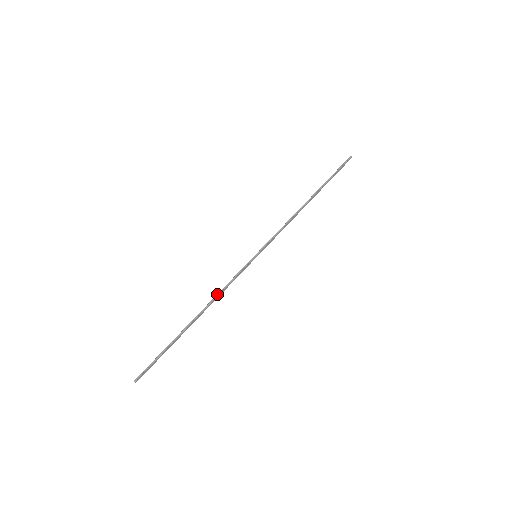
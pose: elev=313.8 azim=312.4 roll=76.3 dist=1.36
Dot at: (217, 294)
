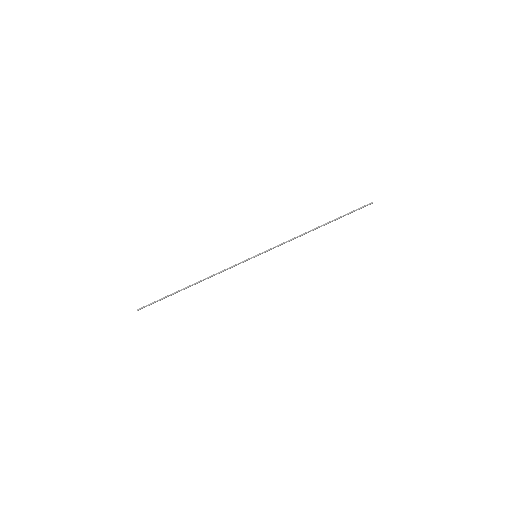
Dot at: occluded
